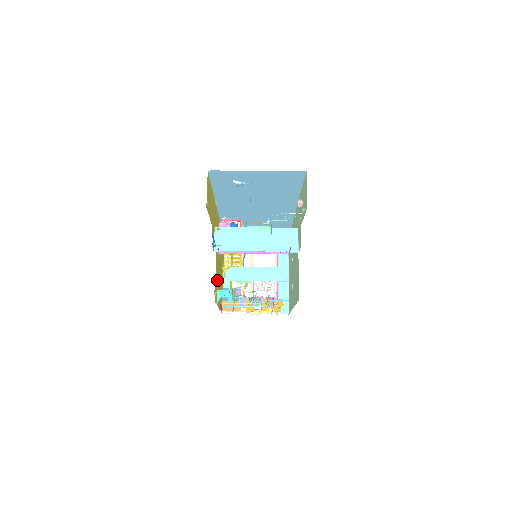
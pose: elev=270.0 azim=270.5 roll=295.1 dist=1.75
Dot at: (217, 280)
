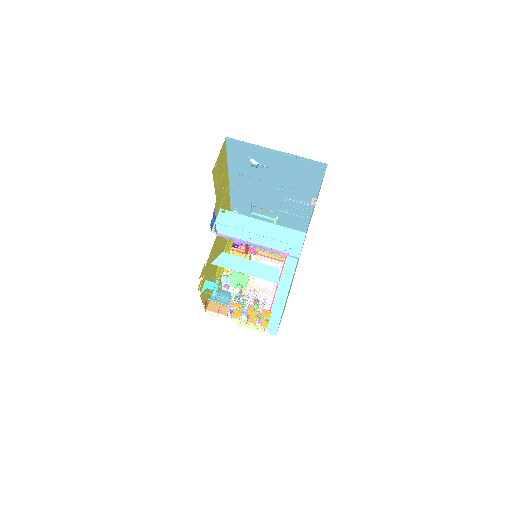
Dot at: (209, 270)
